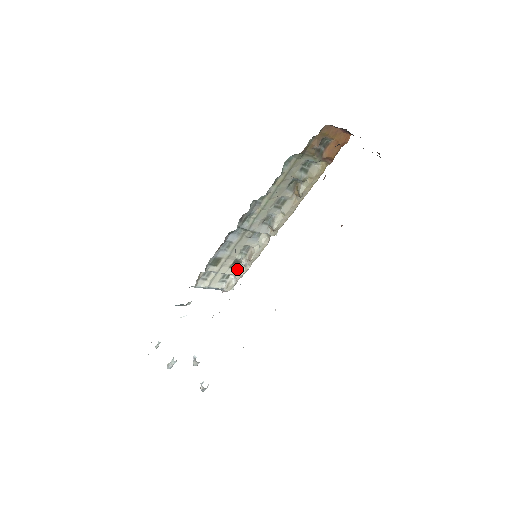
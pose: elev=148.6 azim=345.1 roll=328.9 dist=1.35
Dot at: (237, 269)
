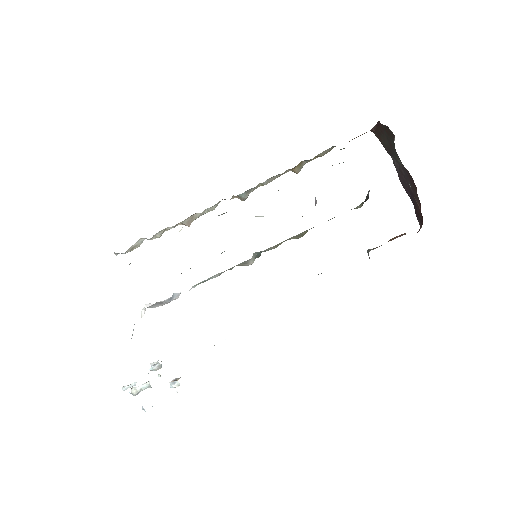
Dot at: (158, 233)
